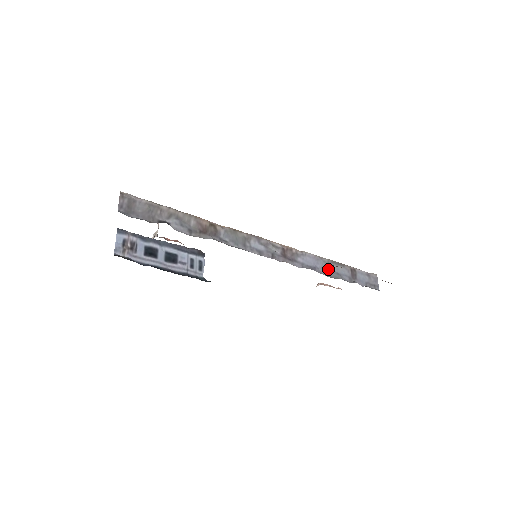
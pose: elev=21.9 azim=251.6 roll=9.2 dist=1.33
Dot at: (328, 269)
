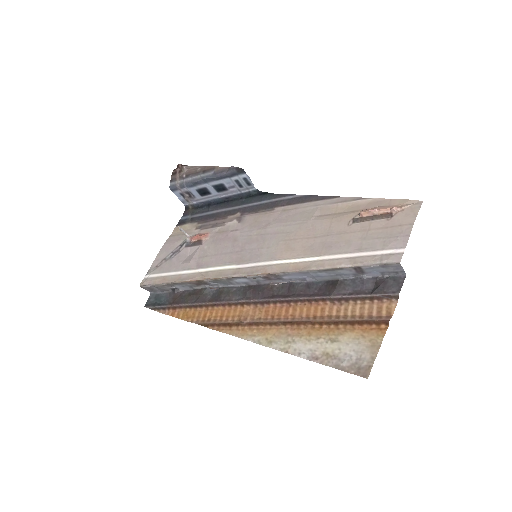
Dot at: (321, 275)
